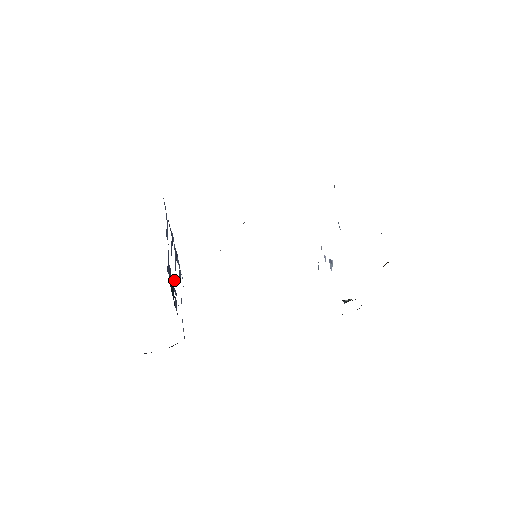
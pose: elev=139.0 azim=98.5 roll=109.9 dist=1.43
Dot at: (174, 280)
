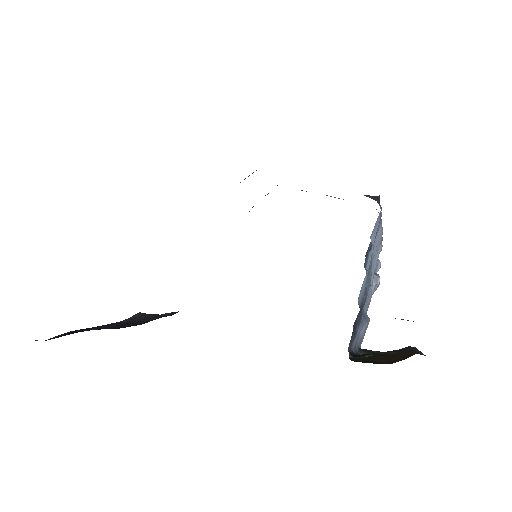
Dot at: occluded
